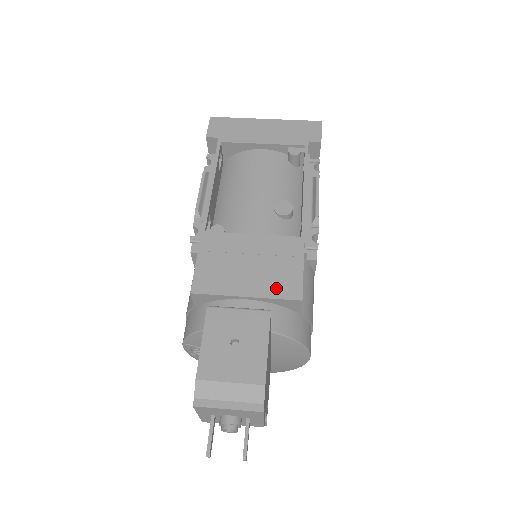
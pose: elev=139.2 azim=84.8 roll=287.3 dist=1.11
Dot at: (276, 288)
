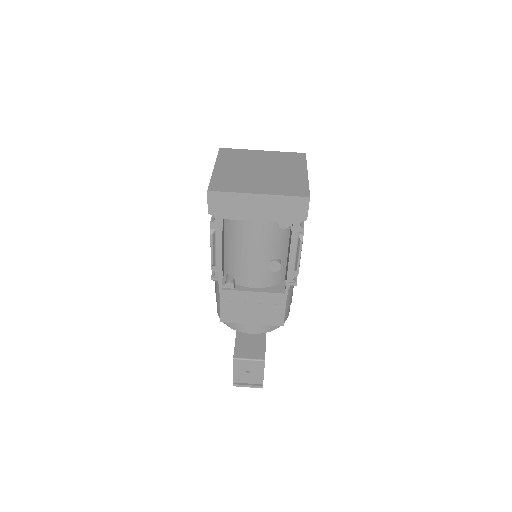
Dot at: (269, 321)
